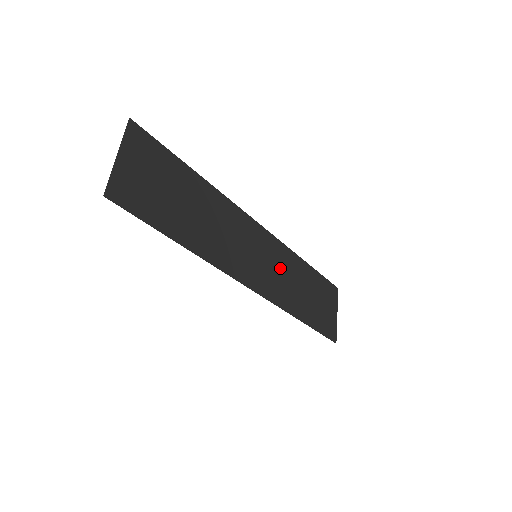
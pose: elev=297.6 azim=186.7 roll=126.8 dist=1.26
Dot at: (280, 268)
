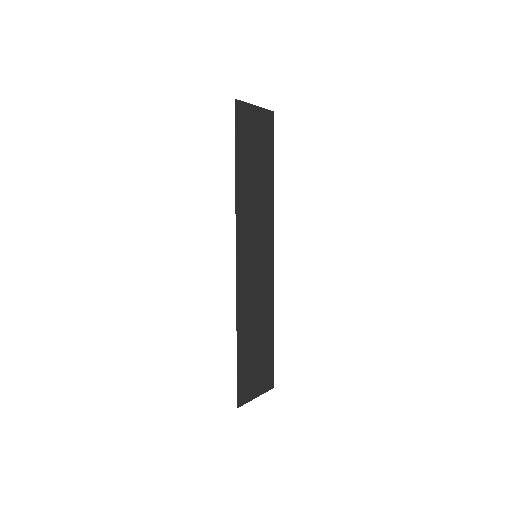
Dot at: (259, 290)
